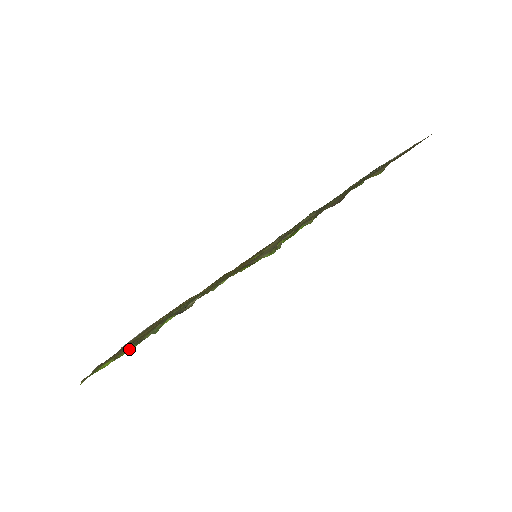
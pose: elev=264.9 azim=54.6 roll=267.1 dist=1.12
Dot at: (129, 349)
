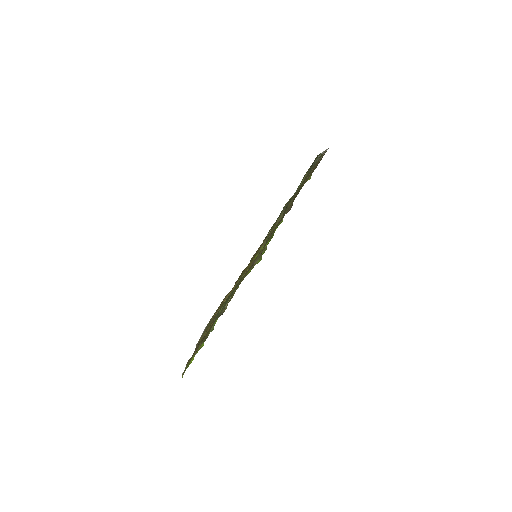
Dot at: (201, 346)
